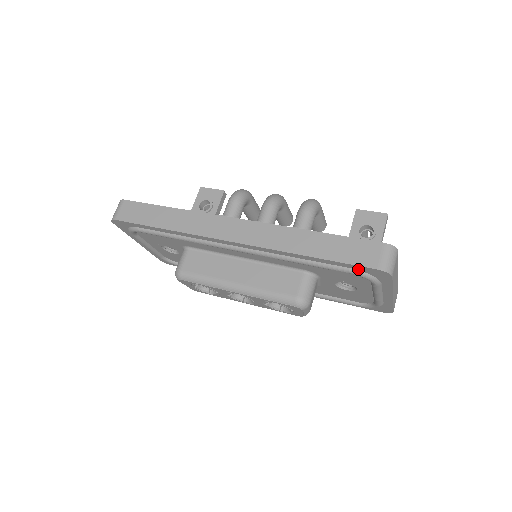
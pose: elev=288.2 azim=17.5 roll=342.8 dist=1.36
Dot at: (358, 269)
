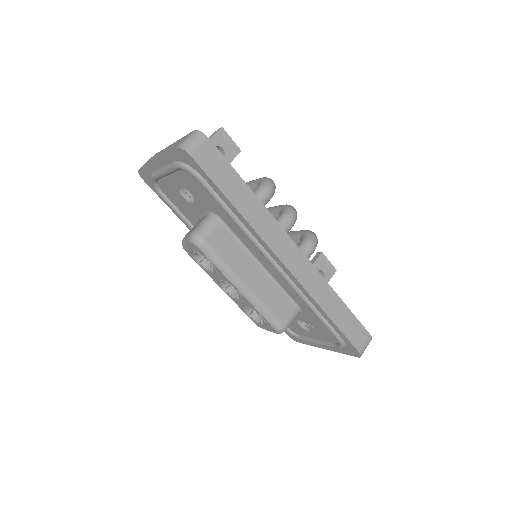
Dot at: (346, 342)
